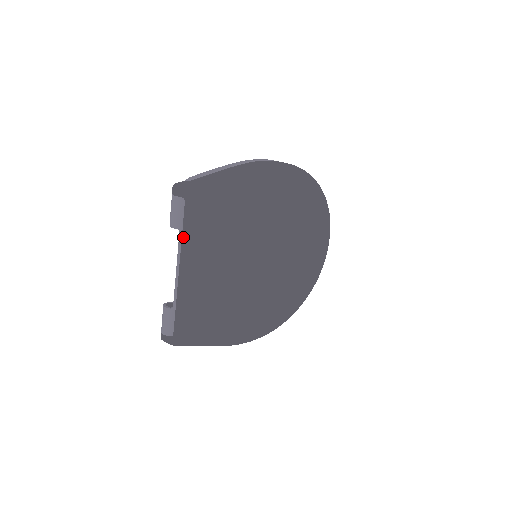
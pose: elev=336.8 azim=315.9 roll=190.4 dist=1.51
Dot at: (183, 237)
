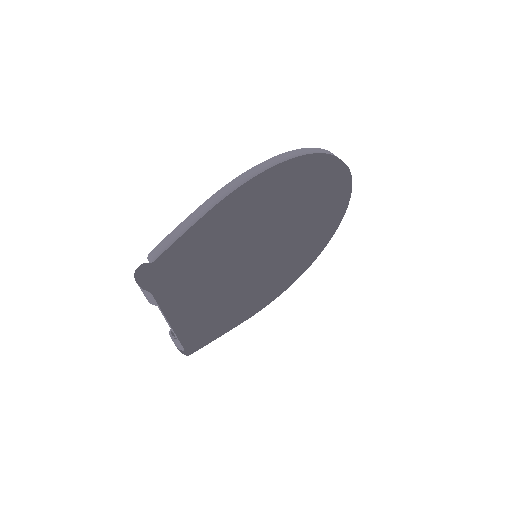
Dot at: (162, 311)
